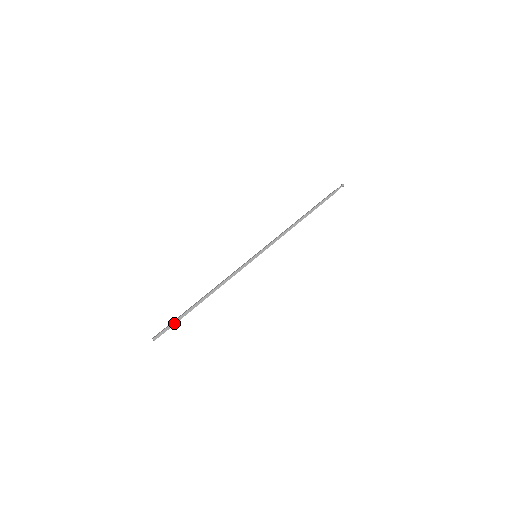
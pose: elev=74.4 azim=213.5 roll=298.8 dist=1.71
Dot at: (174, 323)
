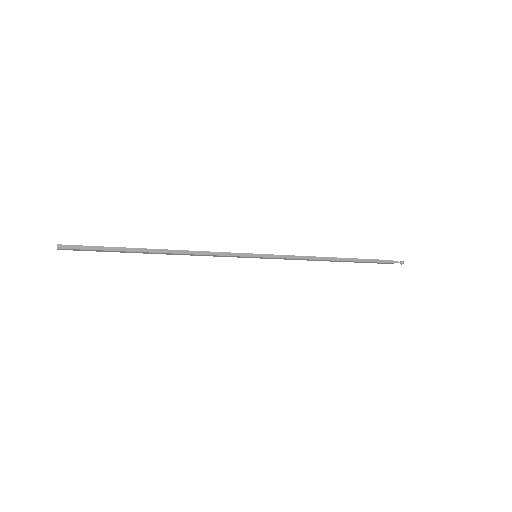
Dot at: (100, 248)
